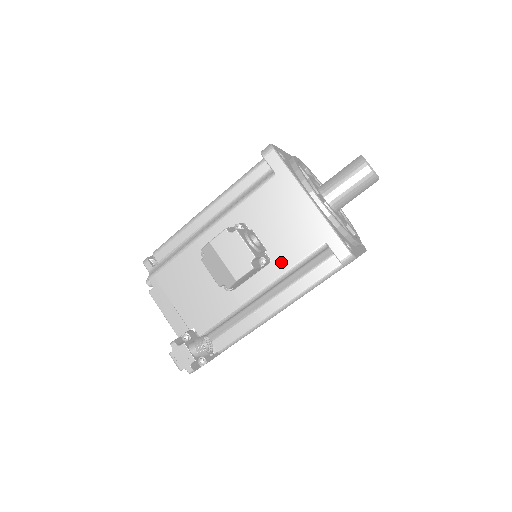
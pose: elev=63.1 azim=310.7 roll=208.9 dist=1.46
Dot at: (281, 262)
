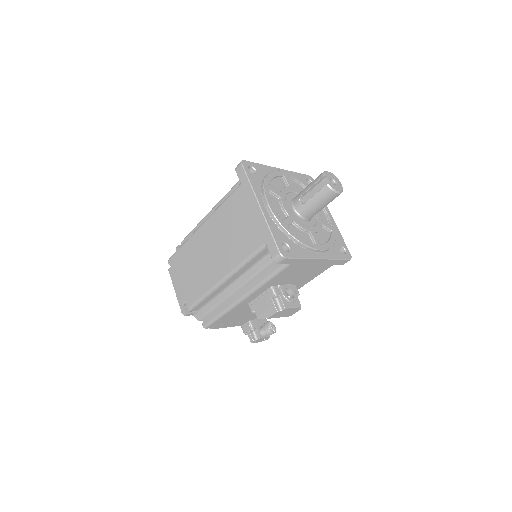
Dot at: (304, 282)
